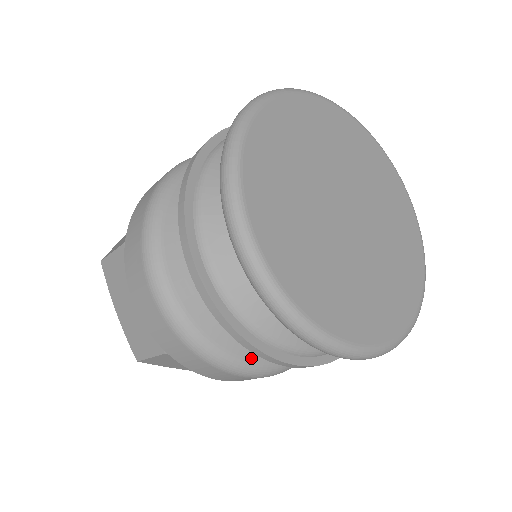
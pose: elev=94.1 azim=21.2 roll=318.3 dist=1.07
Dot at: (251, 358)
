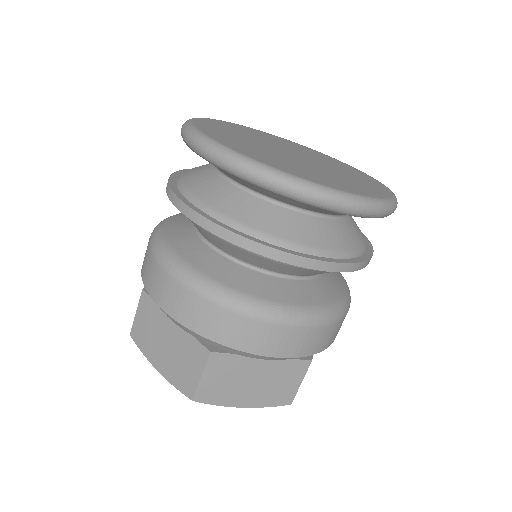
Dot at: (285, 302)
